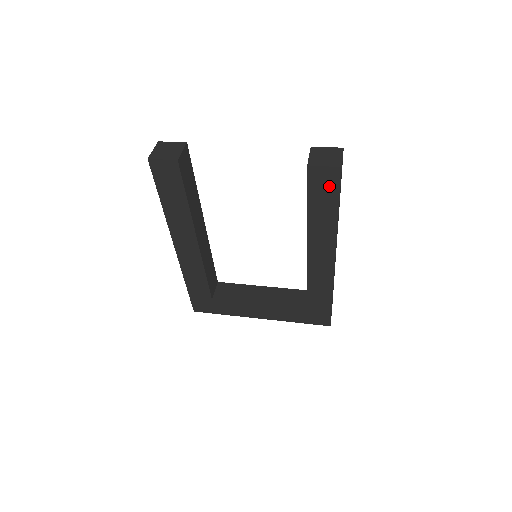
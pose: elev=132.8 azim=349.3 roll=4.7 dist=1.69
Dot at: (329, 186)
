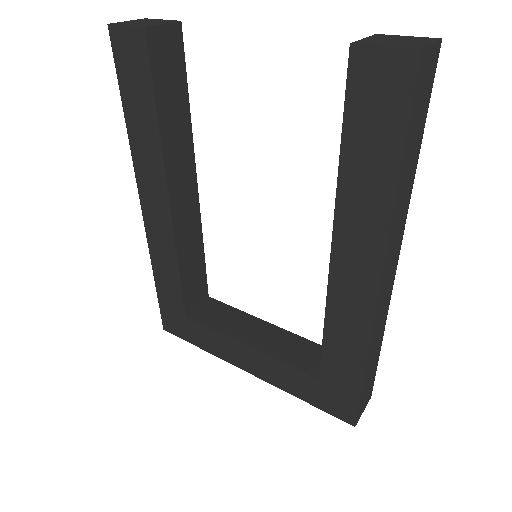
Dot at: (388, 102)
